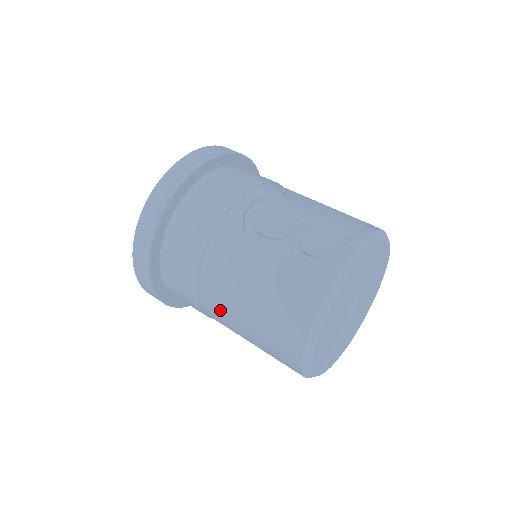
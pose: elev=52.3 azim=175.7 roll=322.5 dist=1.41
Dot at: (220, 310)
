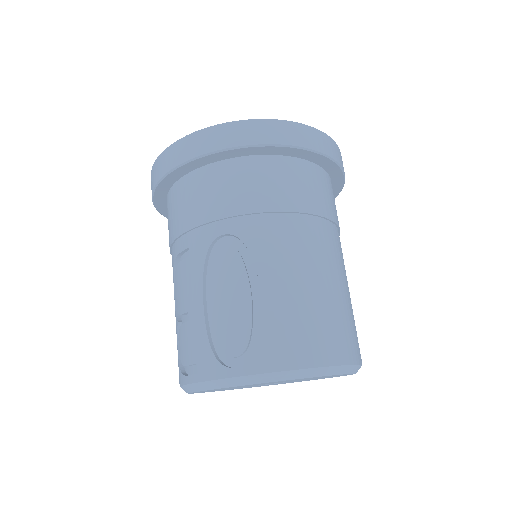
Dot at: occluded
